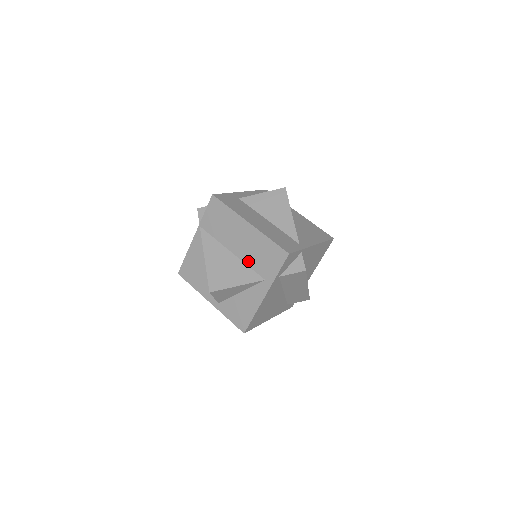
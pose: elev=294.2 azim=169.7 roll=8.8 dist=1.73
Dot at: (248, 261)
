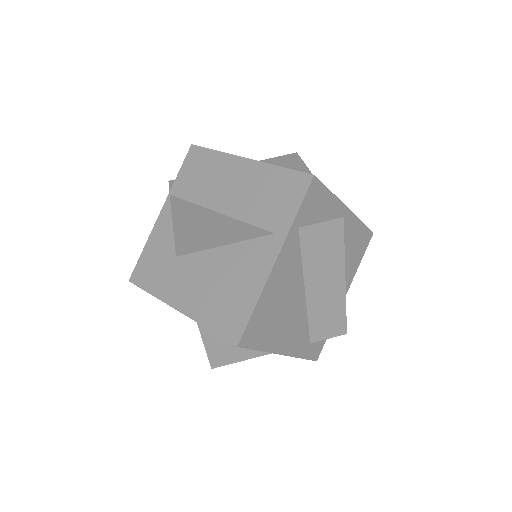
Dot at: (244, 214)
